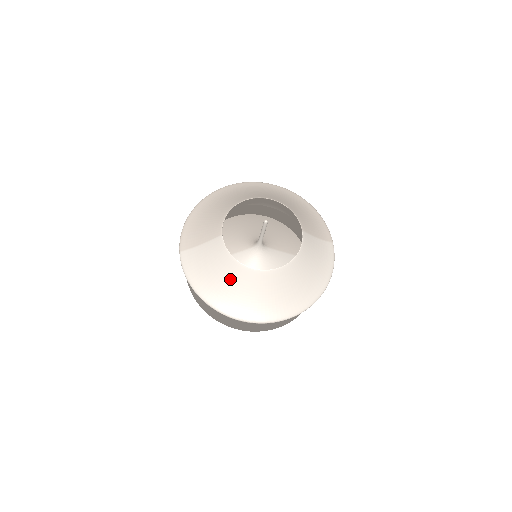
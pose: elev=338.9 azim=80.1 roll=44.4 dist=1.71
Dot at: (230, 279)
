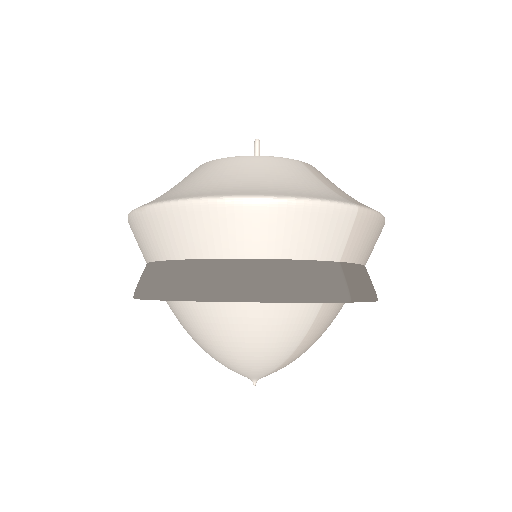
Dot at: occluded
